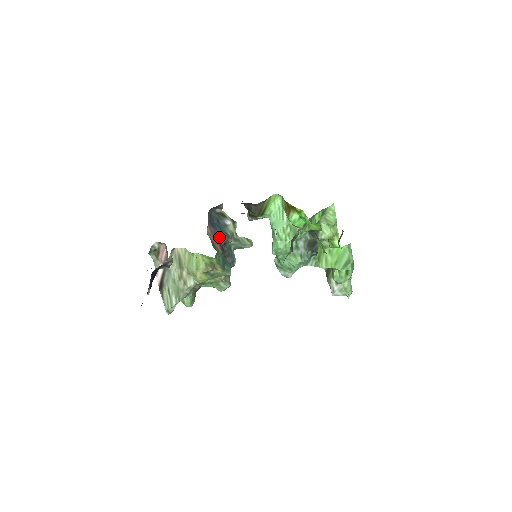
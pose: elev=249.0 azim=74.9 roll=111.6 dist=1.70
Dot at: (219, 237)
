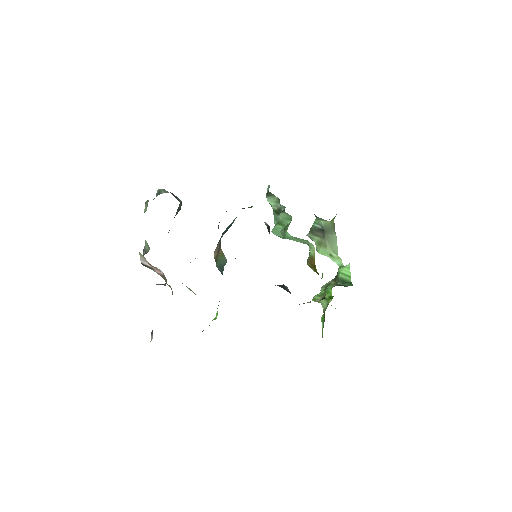
Dot at: (222, 236)
